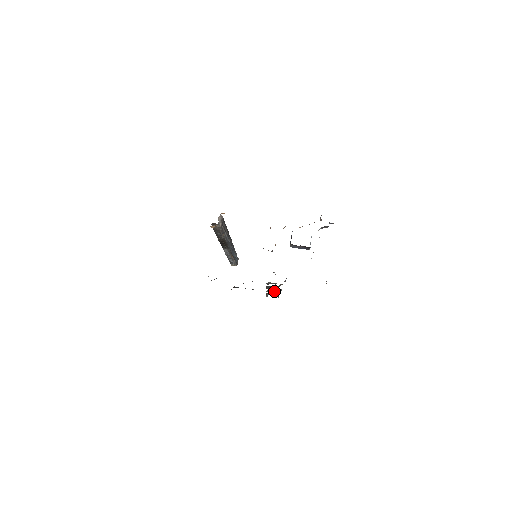
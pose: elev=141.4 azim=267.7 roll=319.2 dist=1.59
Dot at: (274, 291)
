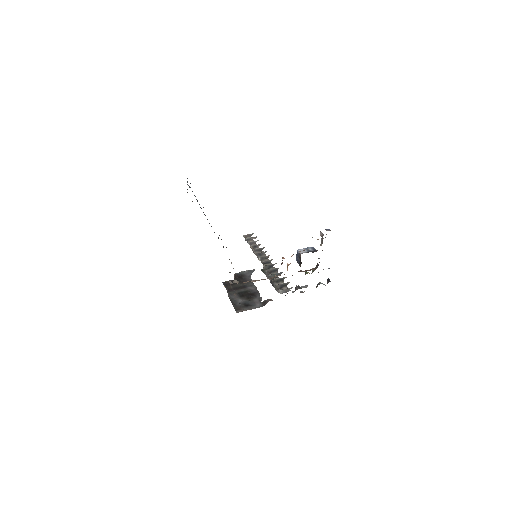
Dot at: (265, 257)
